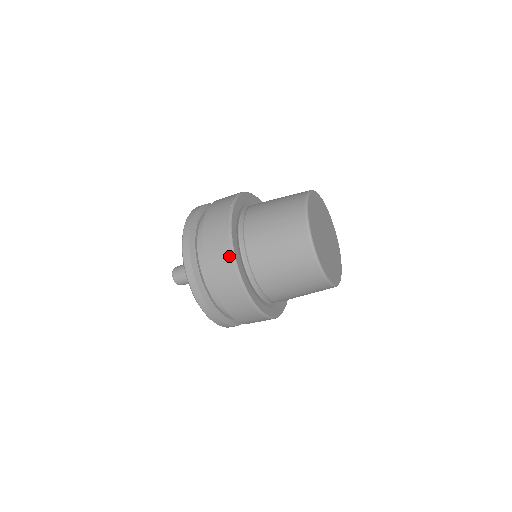
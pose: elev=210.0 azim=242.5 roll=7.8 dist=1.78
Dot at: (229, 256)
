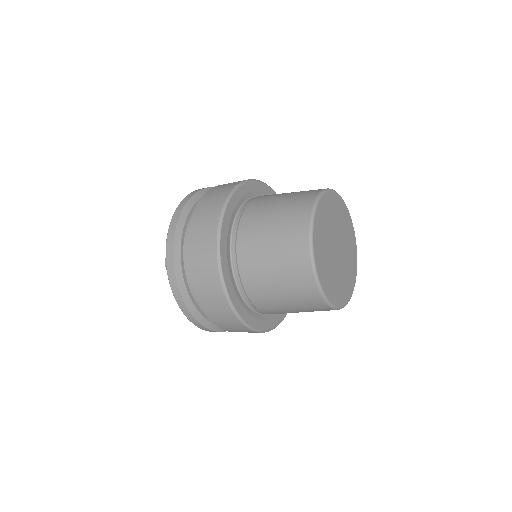
Dot at: (213, 248)
